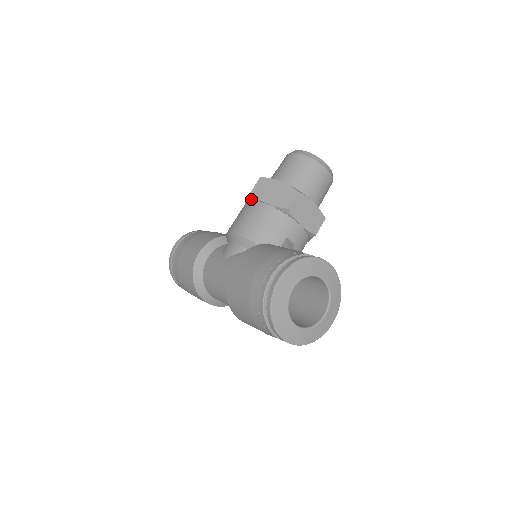
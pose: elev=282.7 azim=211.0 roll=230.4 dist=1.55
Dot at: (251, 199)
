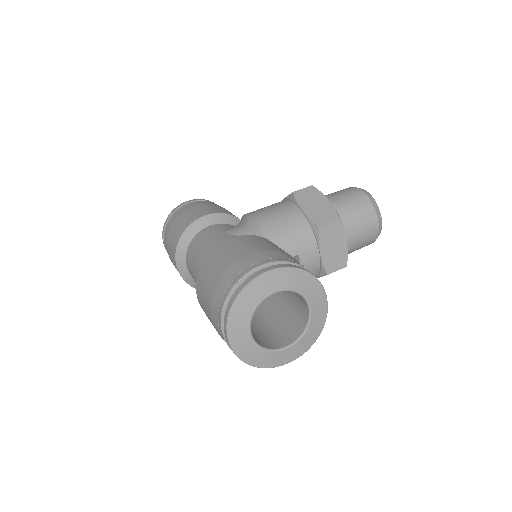
Dot at: (289, 199)
